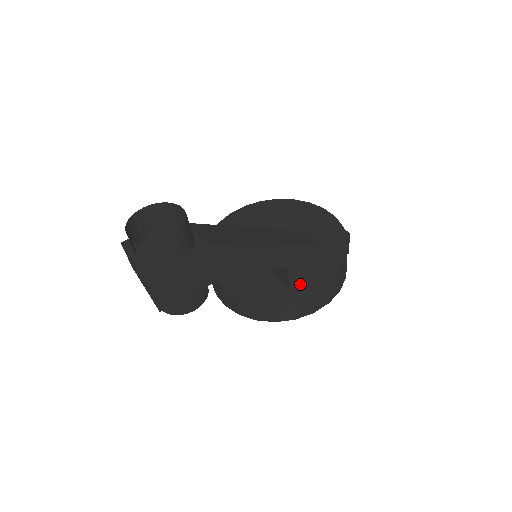
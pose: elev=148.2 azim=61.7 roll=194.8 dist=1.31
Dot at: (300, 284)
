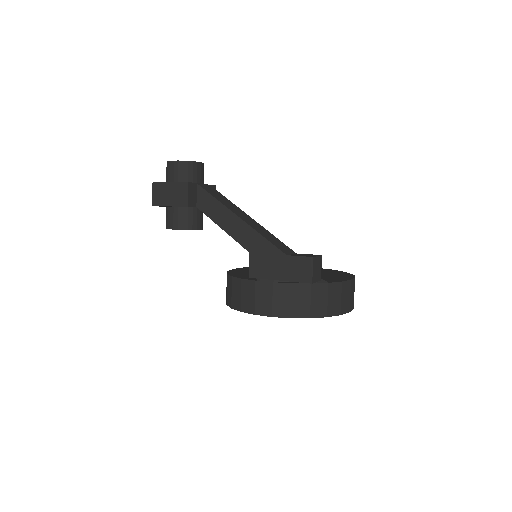
Dot at: occluded
